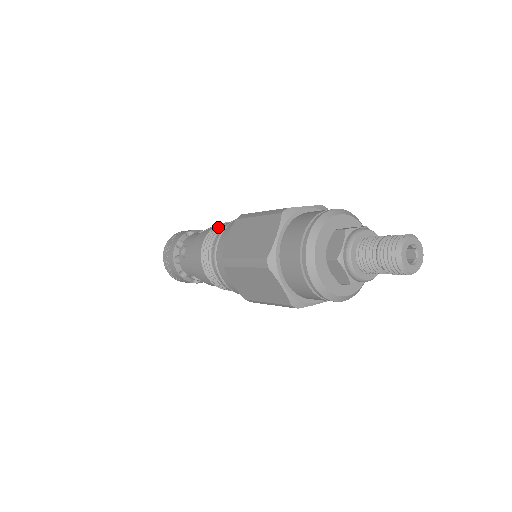
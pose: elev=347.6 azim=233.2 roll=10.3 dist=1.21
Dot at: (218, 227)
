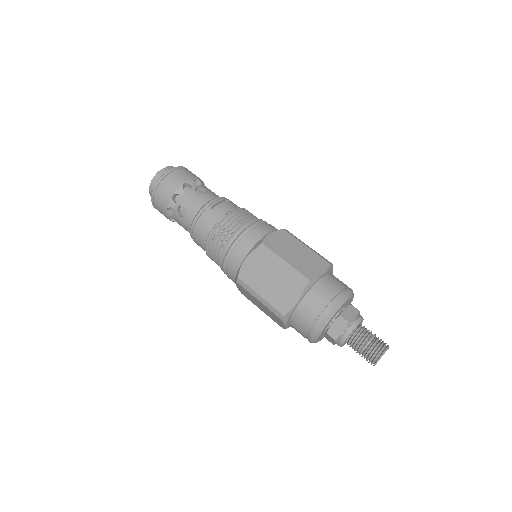
Dot at: (229, 224)
